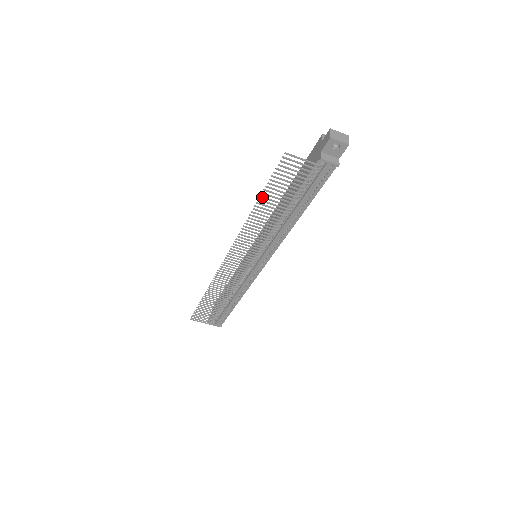
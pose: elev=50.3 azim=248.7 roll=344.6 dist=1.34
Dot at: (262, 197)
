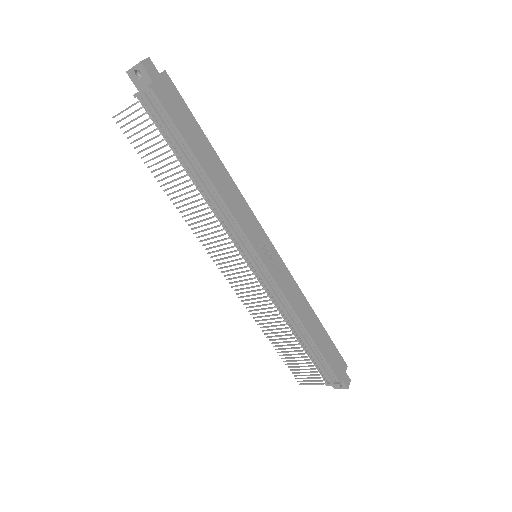
Dot at: (155, 176)
